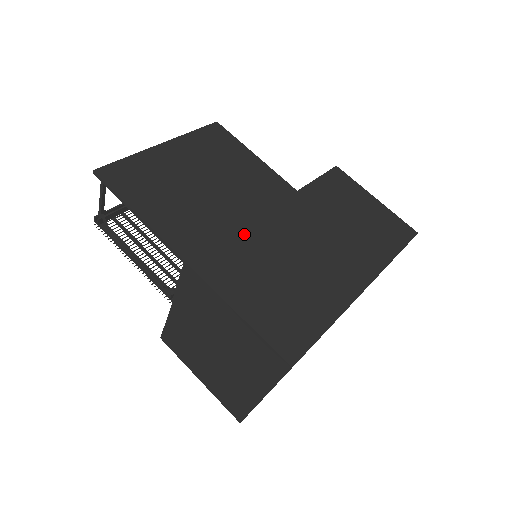
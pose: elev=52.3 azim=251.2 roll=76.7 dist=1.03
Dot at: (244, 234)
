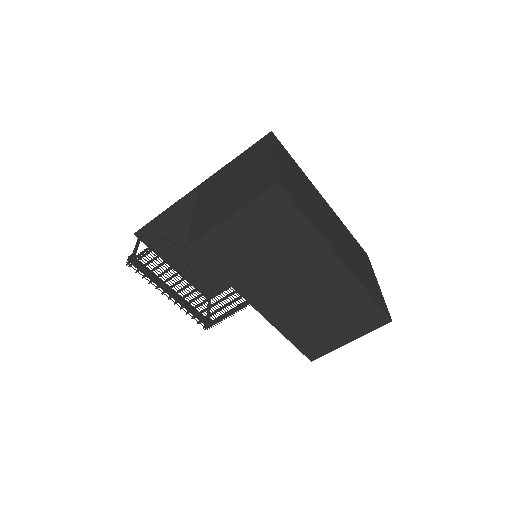
Dot at: occluded
